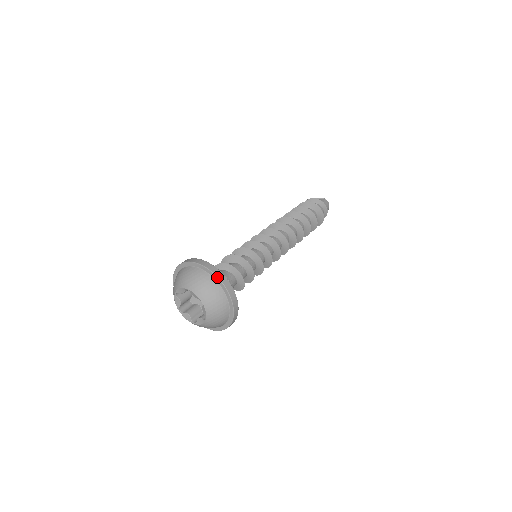
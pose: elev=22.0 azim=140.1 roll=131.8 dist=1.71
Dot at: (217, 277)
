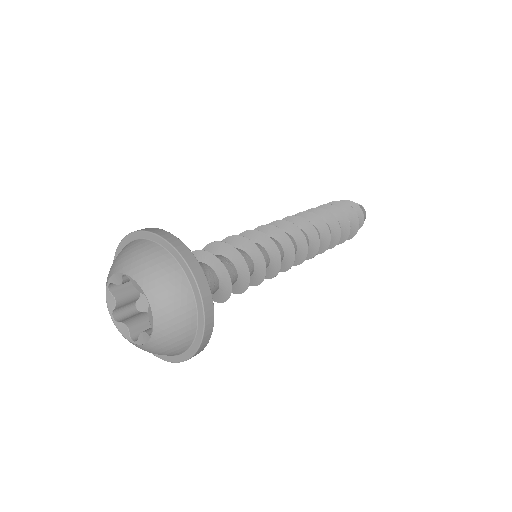
Dot at: (181, 256)
